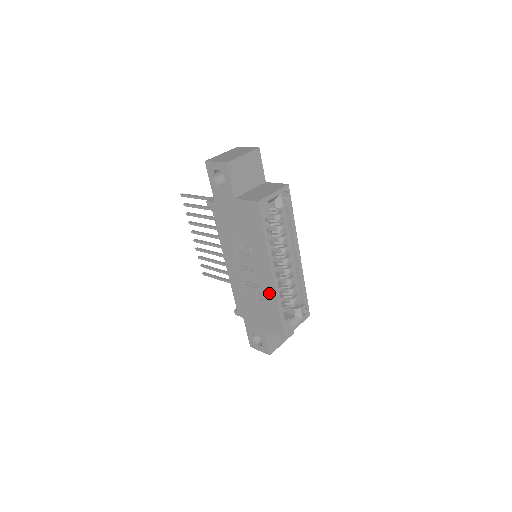
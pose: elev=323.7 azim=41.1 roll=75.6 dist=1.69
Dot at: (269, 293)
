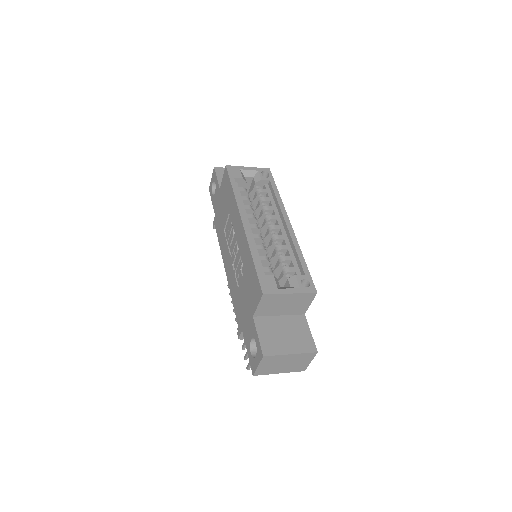
Dot at: (245, 249)
